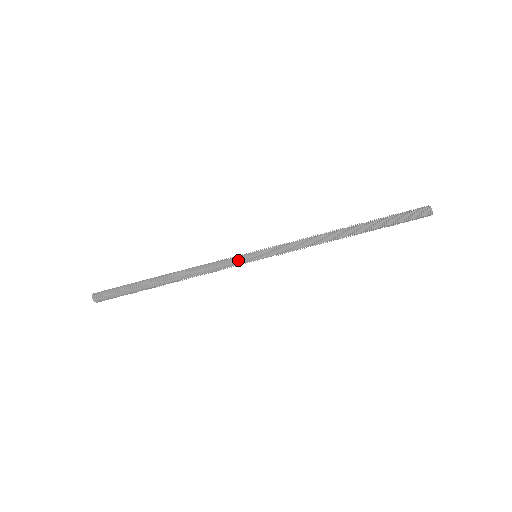
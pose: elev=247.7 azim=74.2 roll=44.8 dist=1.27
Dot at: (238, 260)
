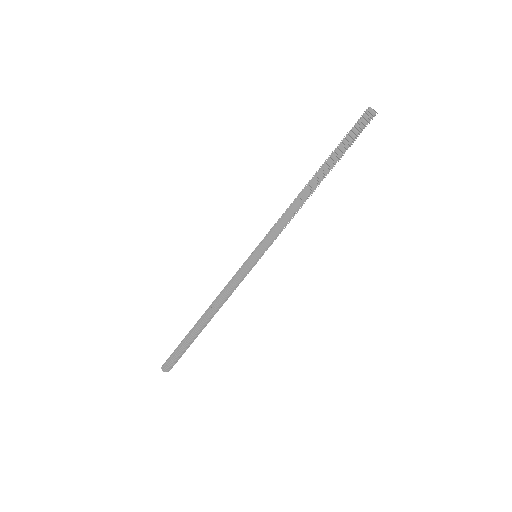
Dot at: (244, 270)
